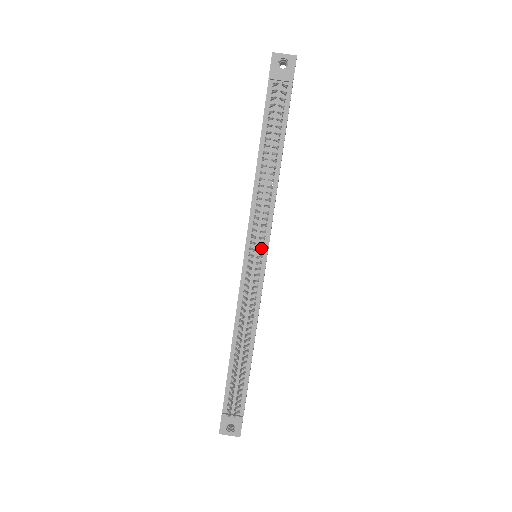
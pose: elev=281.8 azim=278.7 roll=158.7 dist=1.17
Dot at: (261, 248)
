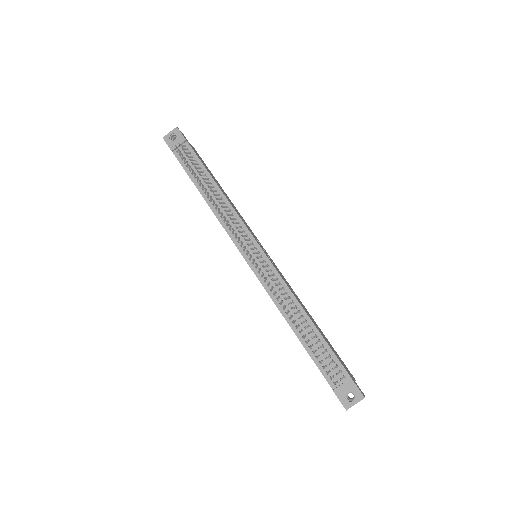
Dot at: (251, 244)
